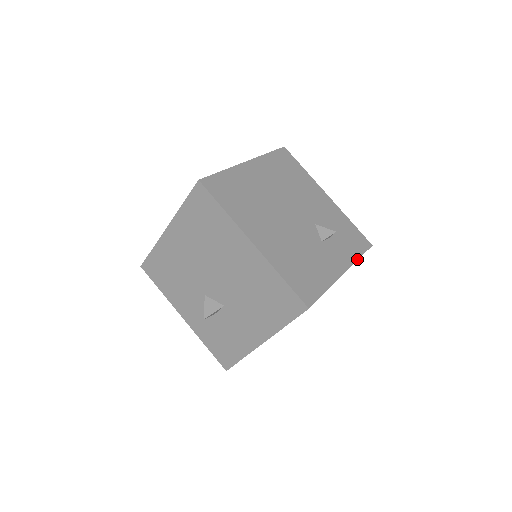
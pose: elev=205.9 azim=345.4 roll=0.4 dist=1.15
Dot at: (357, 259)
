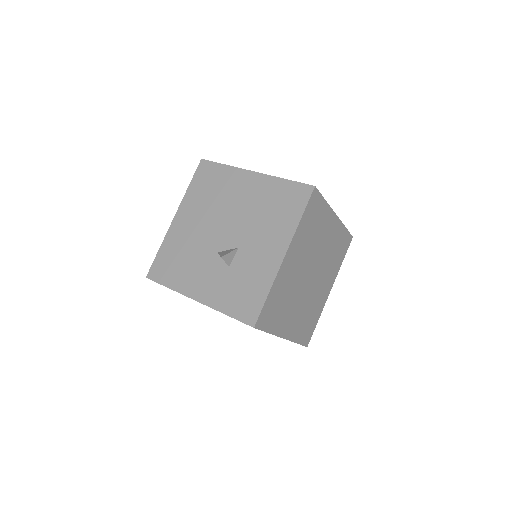
Dot at: (343, 225)
